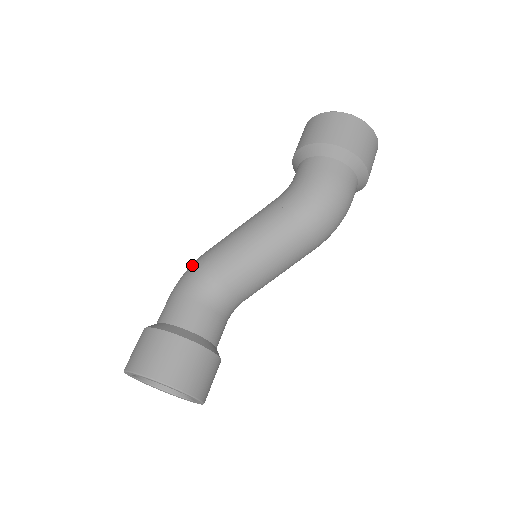
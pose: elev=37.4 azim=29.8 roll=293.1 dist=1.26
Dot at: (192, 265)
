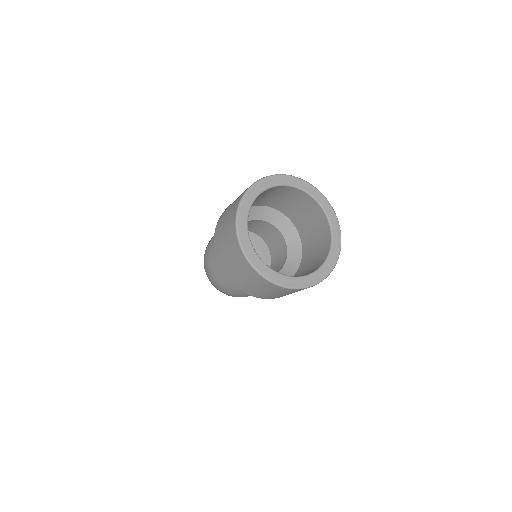
Dot at: occluded
